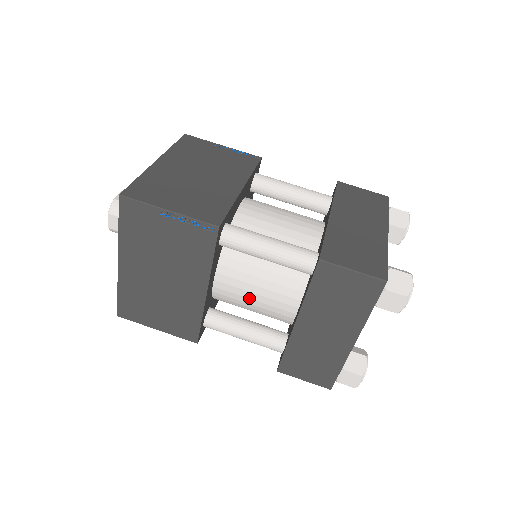
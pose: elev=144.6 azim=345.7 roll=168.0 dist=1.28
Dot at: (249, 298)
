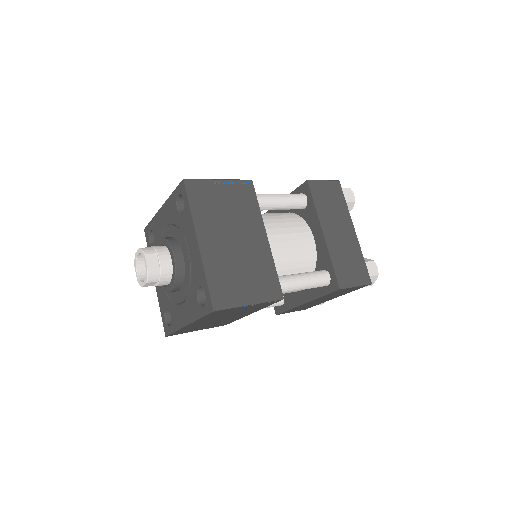
Dot at: (286, 248)
